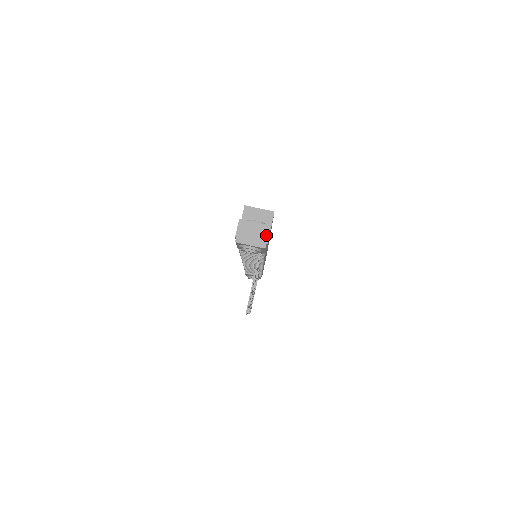
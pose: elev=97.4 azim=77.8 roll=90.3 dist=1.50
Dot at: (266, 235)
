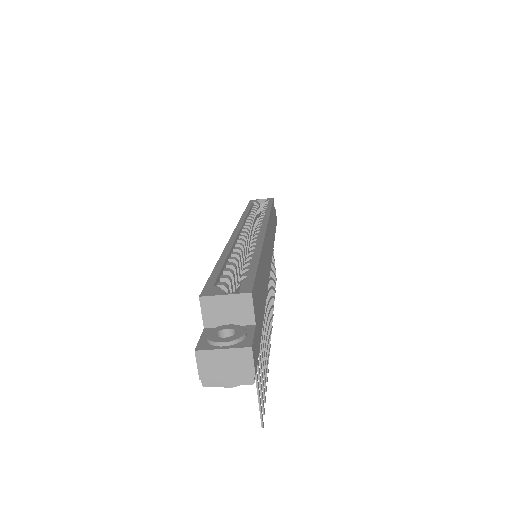
Dot at: (248, 364)
